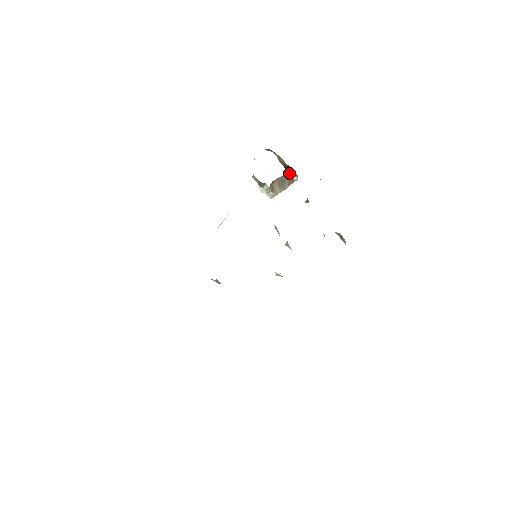
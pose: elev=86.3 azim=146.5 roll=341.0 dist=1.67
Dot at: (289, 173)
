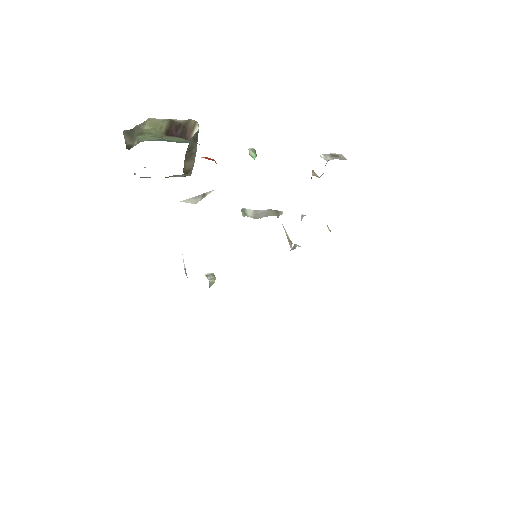
Dot at: (186, 134)
